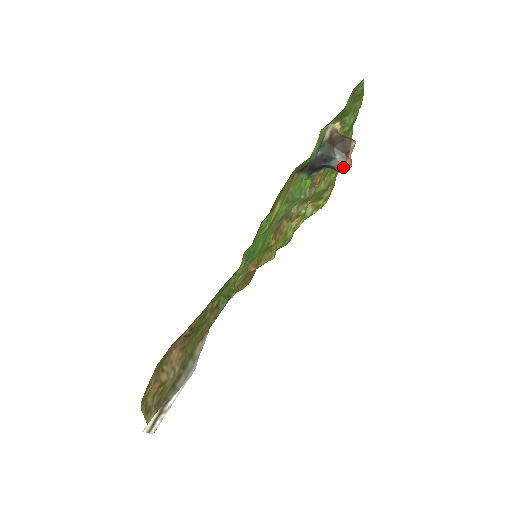
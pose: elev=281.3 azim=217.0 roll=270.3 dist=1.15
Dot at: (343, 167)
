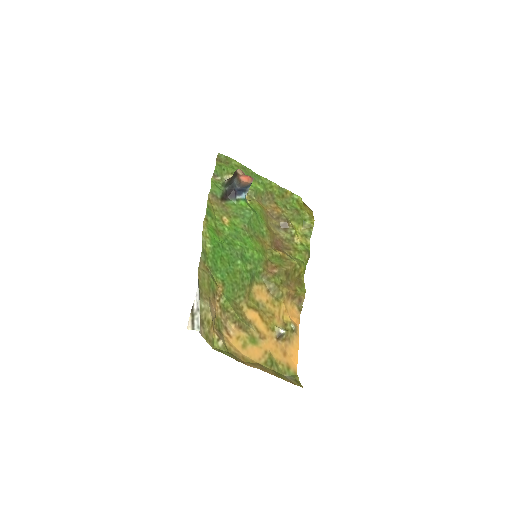
Dot at: (239, 179)
